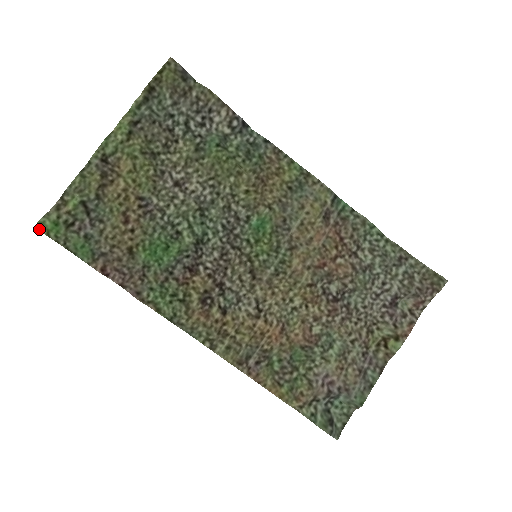
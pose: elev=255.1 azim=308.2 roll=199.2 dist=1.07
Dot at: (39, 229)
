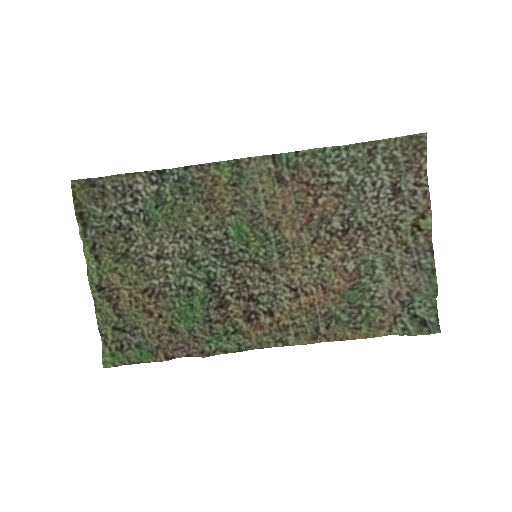
Dot at: (107, 367)
